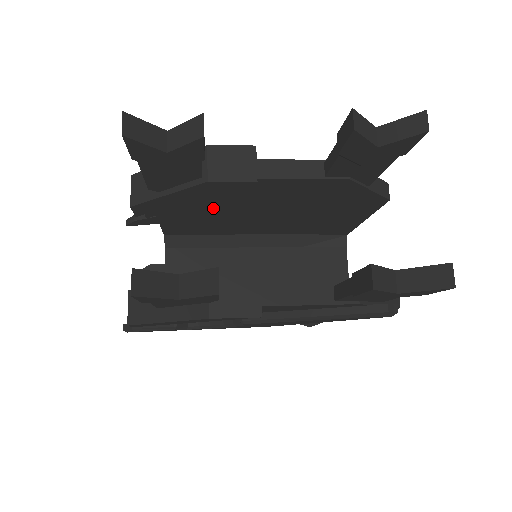
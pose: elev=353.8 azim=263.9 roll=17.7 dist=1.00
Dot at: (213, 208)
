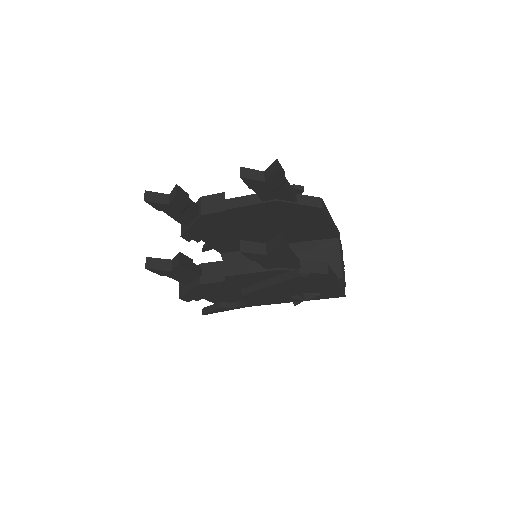
Dot at: (226, 231)
